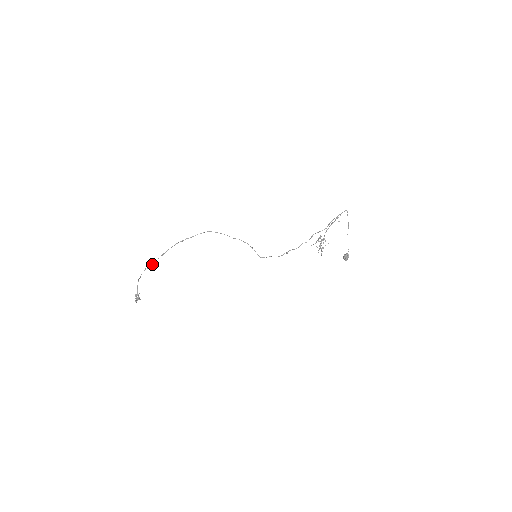
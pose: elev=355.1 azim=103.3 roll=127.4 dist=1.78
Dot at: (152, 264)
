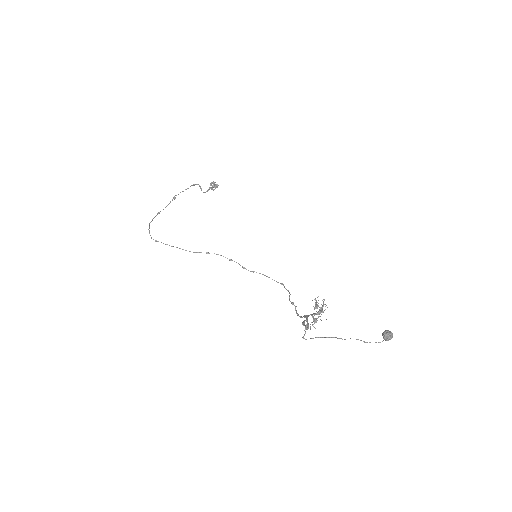
Dot at: occluded
